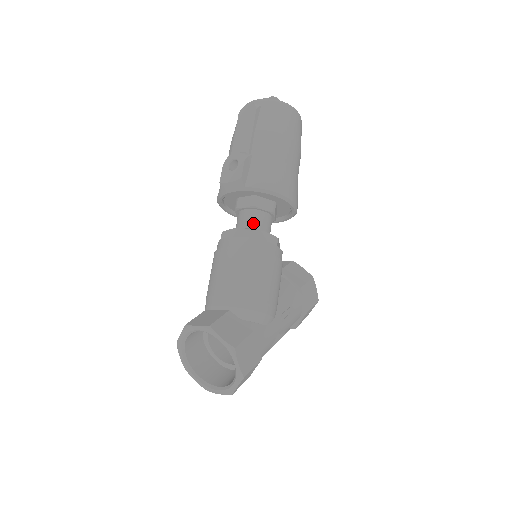
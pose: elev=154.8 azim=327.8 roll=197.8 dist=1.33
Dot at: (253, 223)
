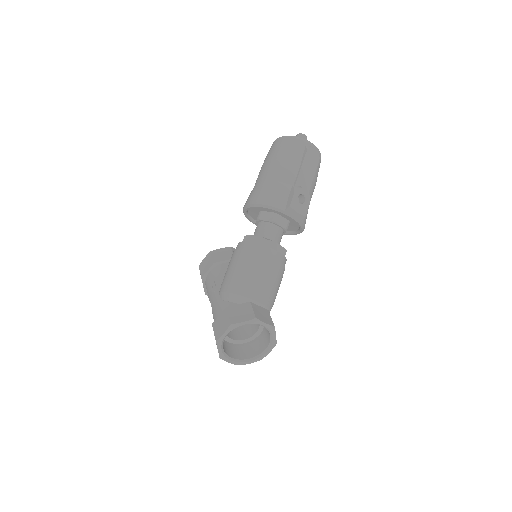
Dot at: (280, 241)
